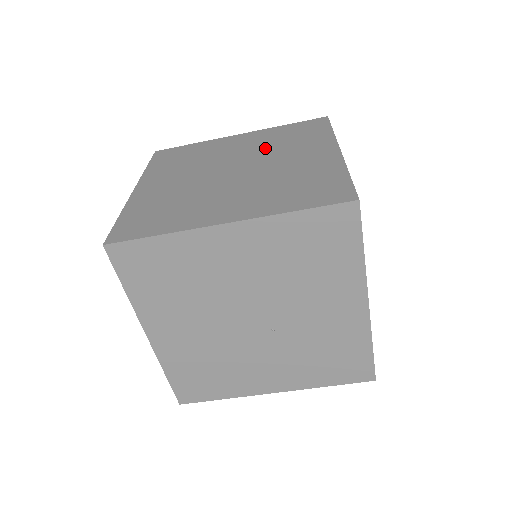
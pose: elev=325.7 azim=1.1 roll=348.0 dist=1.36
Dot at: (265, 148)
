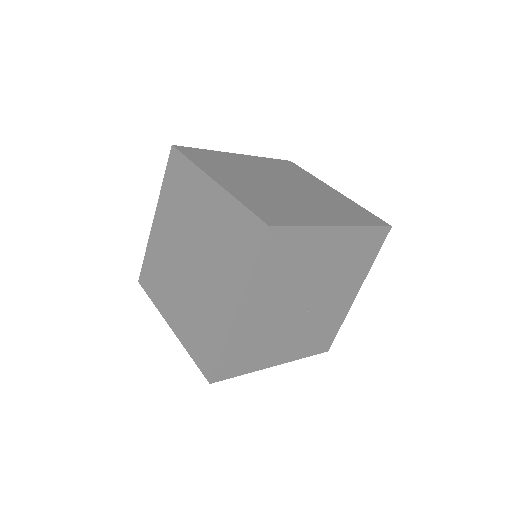
Dot at: (281, 174)
